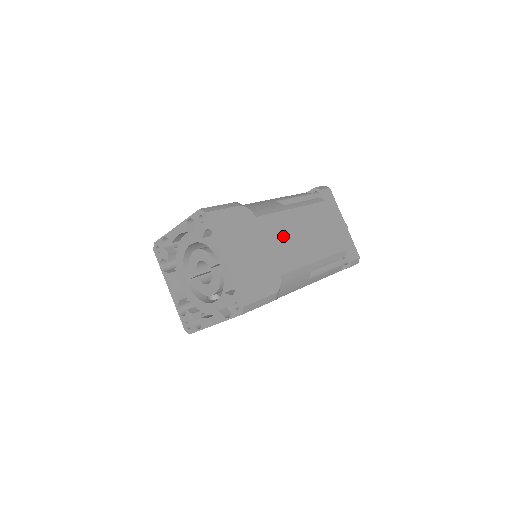
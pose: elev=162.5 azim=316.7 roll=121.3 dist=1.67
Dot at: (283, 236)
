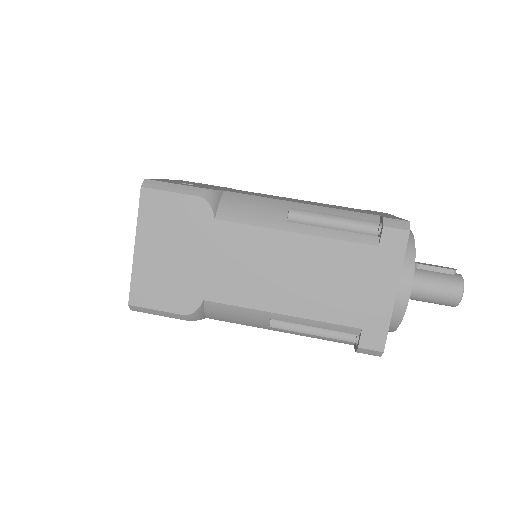
Dot at: (245, 259)
